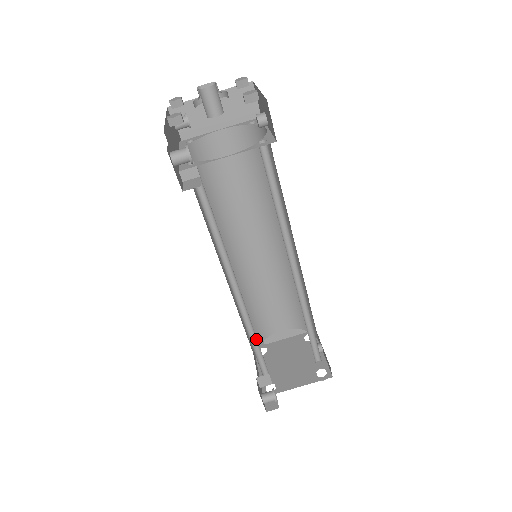
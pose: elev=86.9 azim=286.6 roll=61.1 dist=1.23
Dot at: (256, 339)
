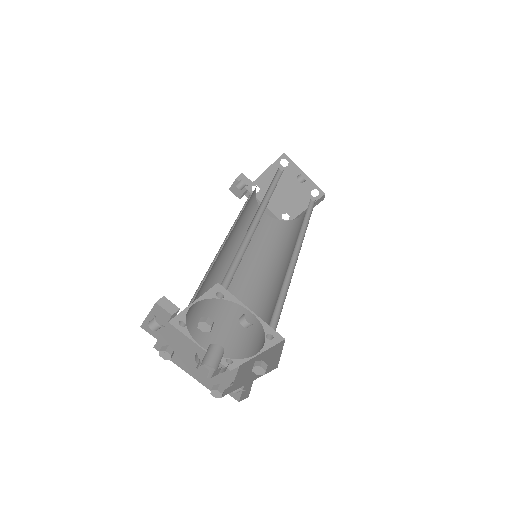
Dot at: (274, 243)
